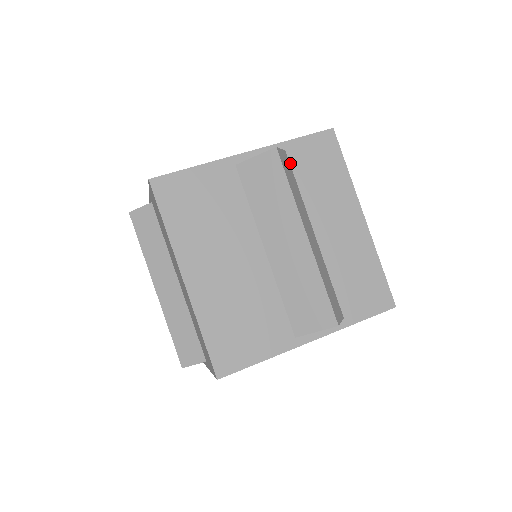
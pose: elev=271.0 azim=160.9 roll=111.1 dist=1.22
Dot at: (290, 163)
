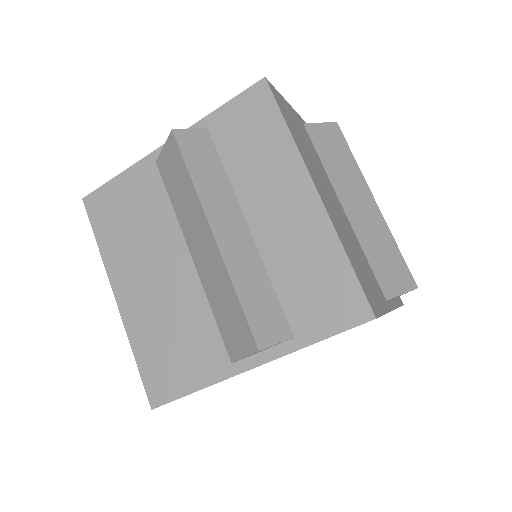
Dot at: (213, 141)
